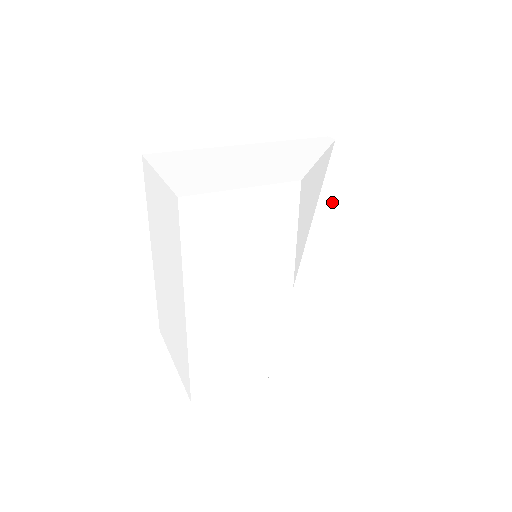
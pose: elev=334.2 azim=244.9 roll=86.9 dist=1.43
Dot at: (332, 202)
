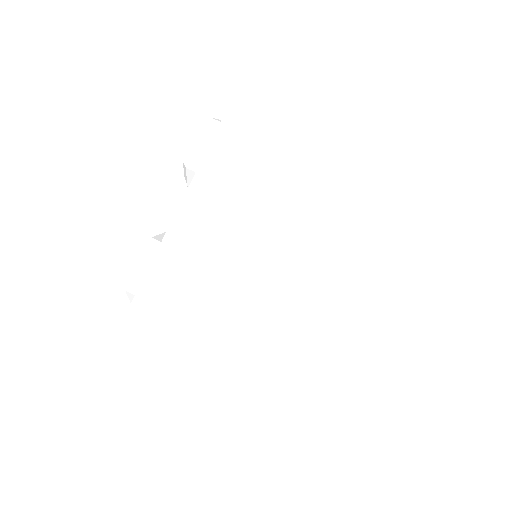
Dot at: occluded
